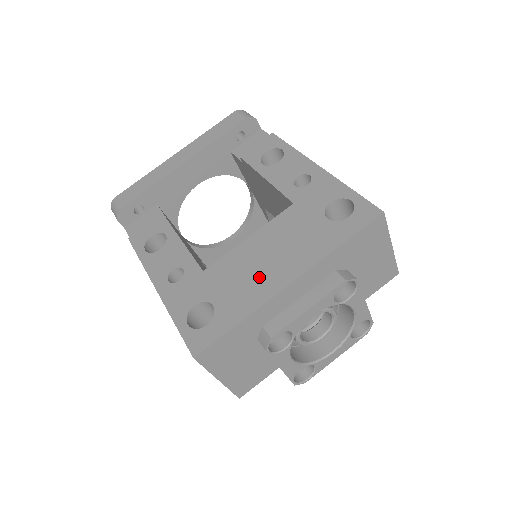
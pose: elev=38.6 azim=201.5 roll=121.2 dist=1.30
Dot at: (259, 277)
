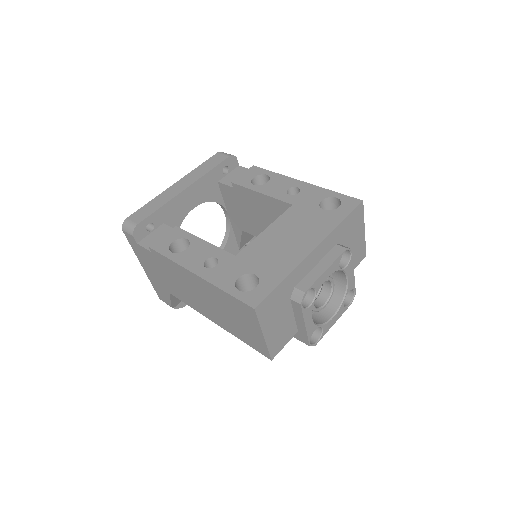
Dot at: (286, 251)
